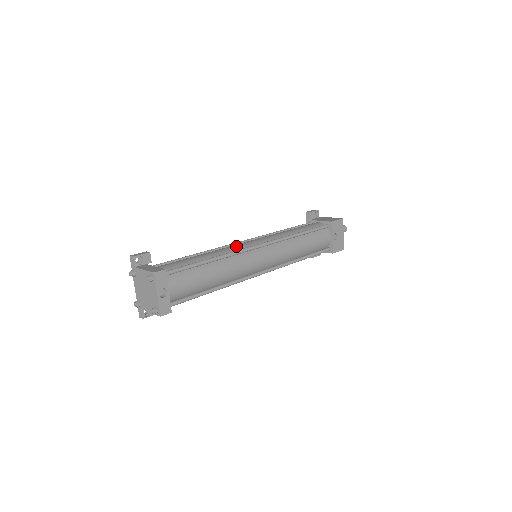
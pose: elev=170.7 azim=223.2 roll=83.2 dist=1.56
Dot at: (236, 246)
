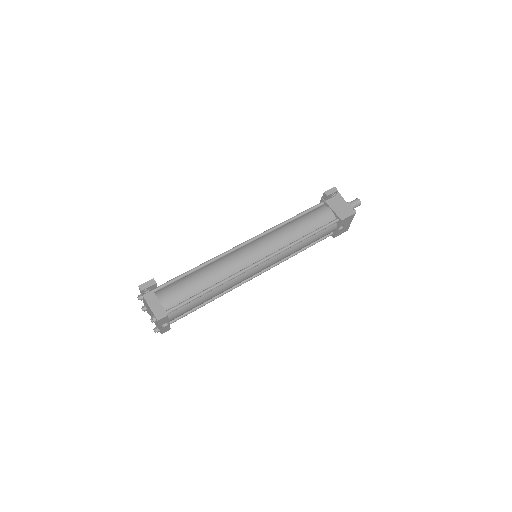
Dot at: (237, 262)
